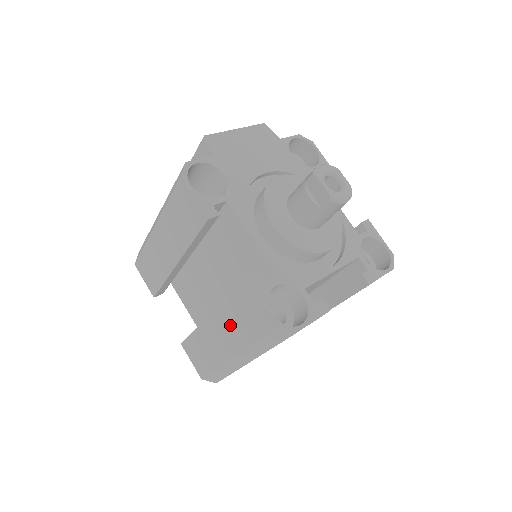
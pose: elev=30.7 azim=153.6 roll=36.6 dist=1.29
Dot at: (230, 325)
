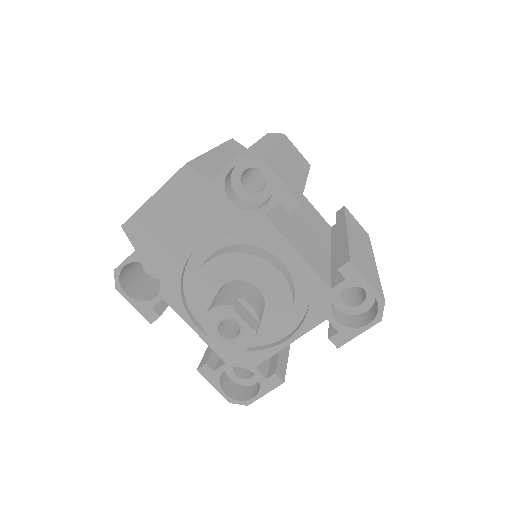
Dot at: occluded
